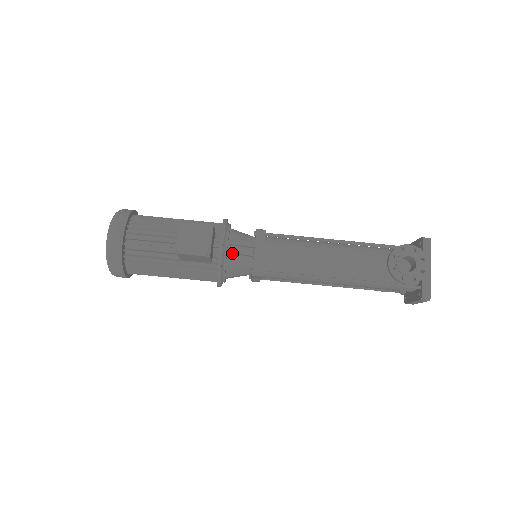
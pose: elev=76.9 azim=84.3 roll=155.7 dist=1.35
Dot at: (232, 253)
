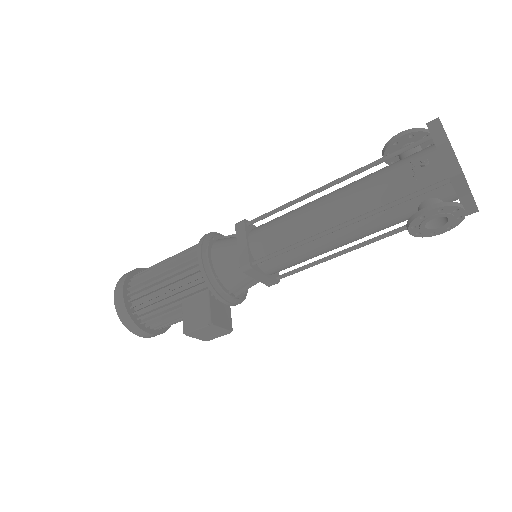
Dot at: (240, 293)
